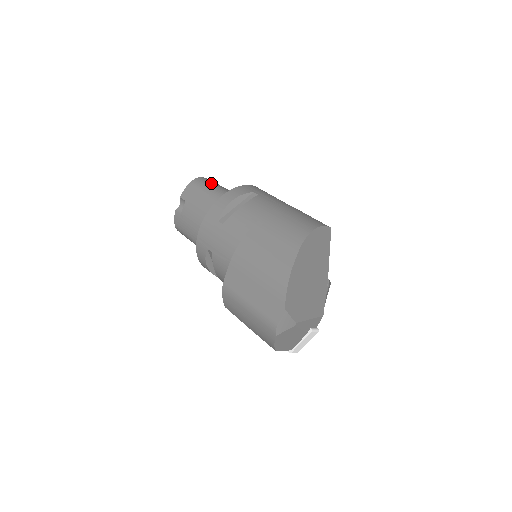
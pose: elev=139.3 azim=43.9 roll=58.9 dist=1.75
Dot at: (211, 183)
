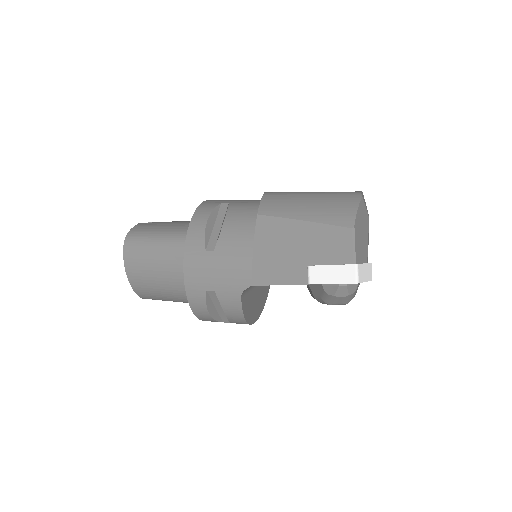
Dot at: occluded
